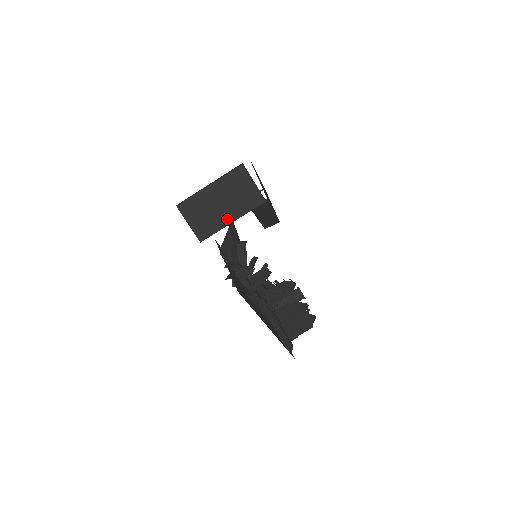
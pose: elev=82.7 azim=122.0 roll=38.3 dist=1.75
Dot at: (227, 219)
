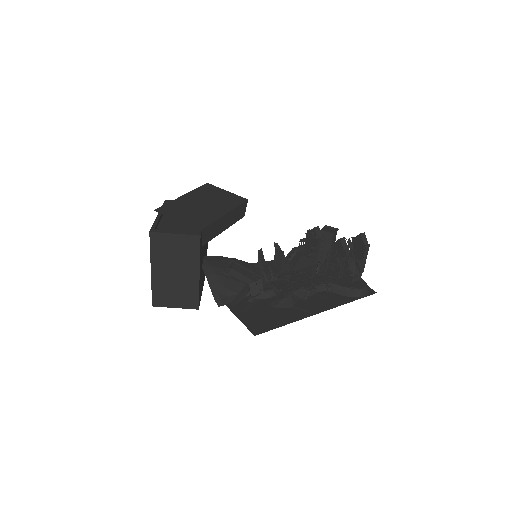
Dot at: (193, 277)
